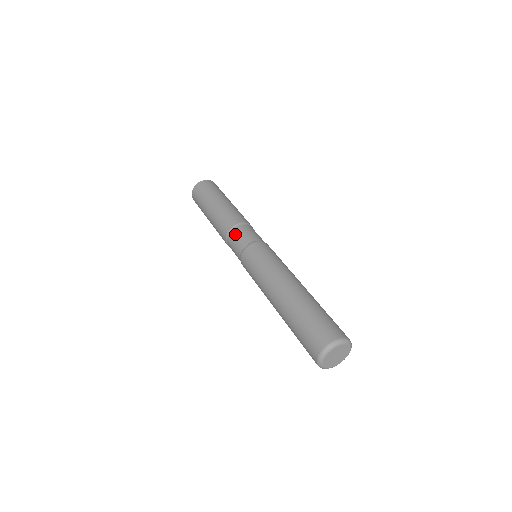
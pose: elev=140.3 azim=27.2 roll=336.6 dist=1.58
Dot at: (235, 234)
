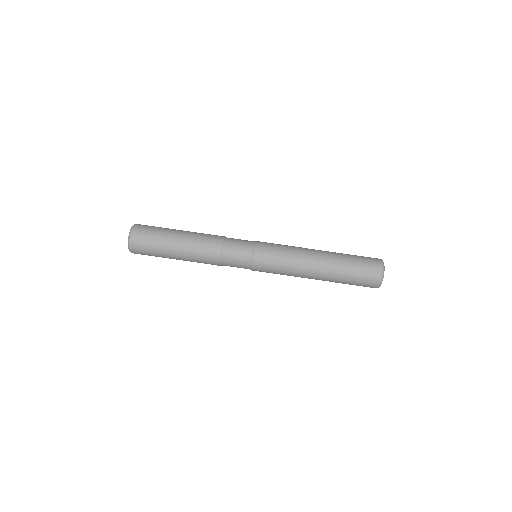
Dot at: (231, 247)
